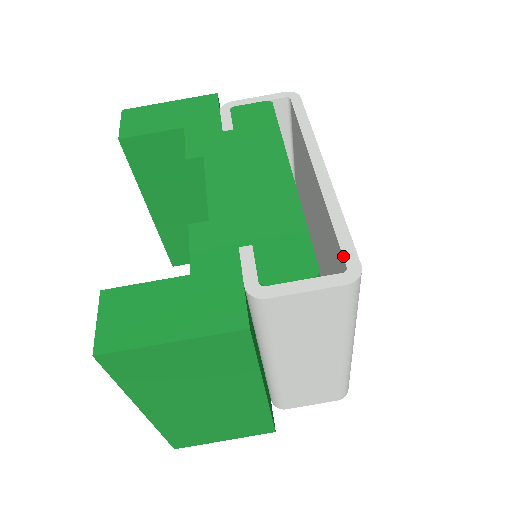
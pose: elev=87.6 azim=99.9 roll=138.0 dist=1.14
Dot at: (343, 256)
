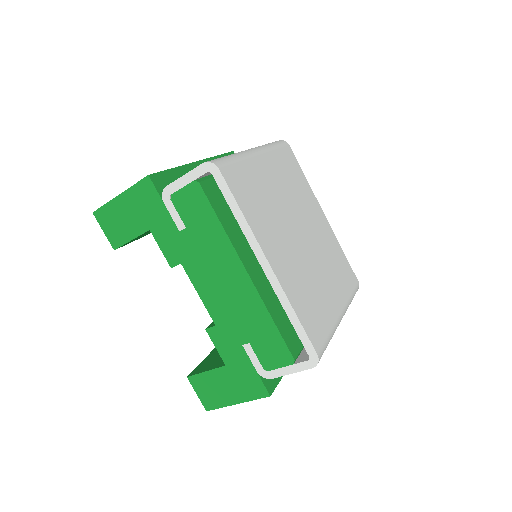
Dot at: (305, 349)
